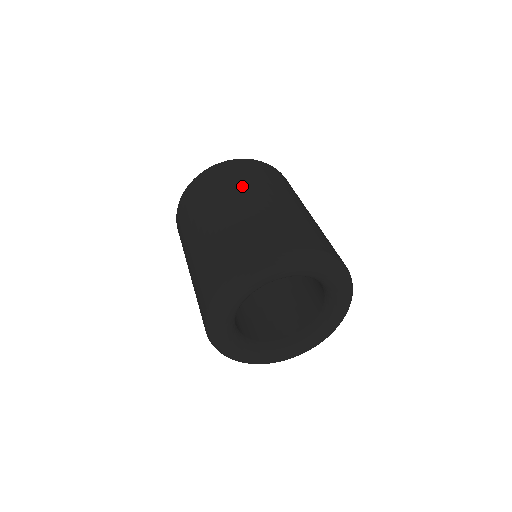
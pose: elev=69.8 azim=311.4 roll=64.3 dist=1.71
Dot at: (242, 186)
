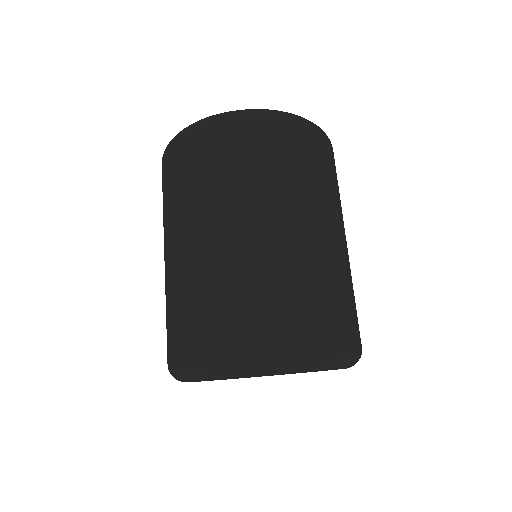
Dot at: (269, 188)
